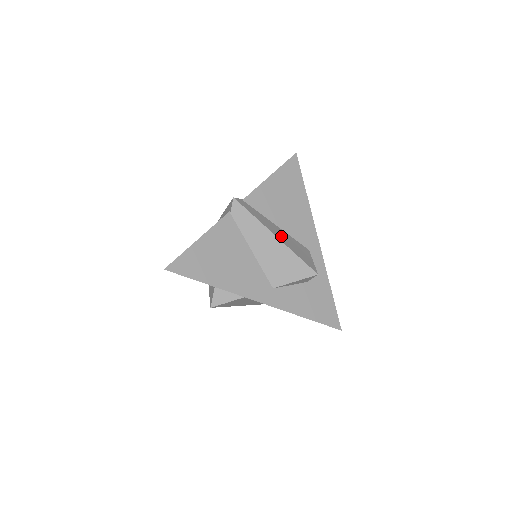
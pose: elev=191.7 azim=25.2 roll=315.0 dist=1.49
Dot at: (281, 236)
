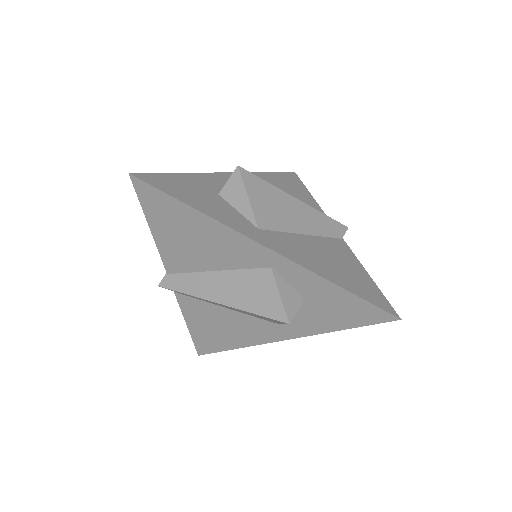
Dot at: (225, 292)
